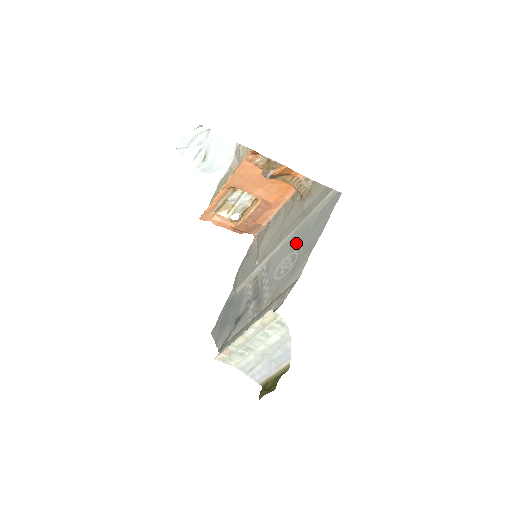
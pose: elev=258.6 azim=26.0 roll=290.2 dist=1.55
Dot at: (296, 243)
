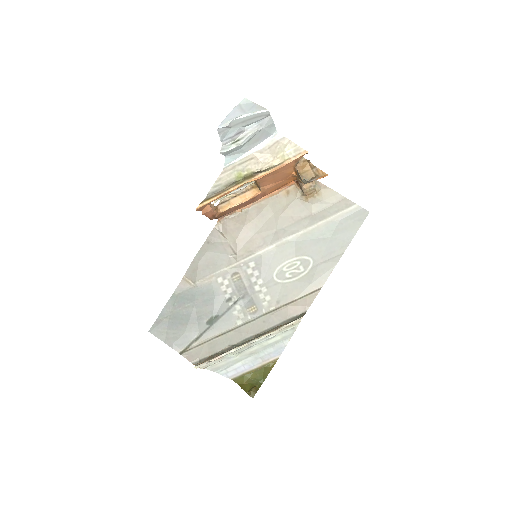
Dot at: (307, 248)
